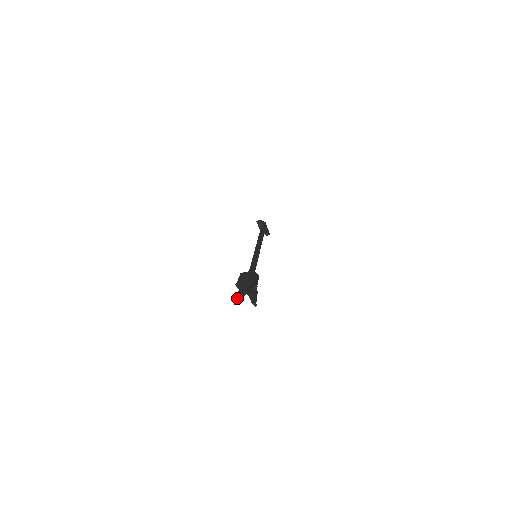
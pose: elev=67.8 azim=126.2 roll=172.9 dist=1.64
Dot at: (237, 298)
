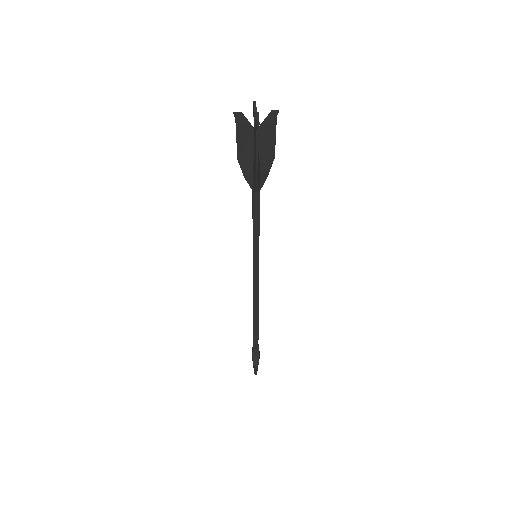
Dot at: (240, 122)
